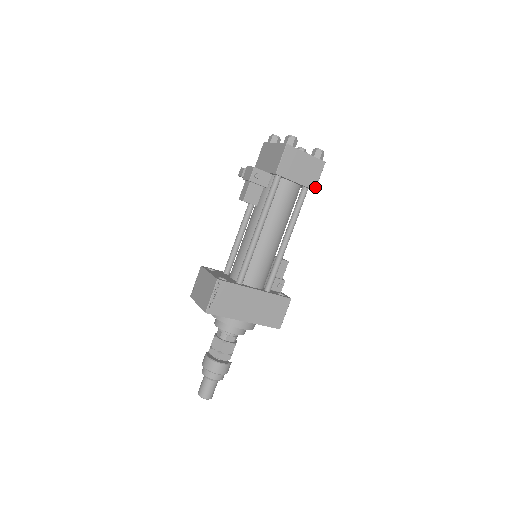
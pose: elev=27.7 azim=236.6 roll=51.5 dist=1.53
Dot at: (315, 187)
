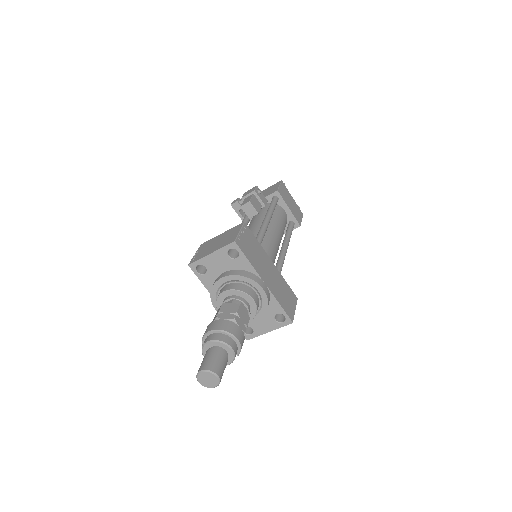
Dot at: (300, 224)
